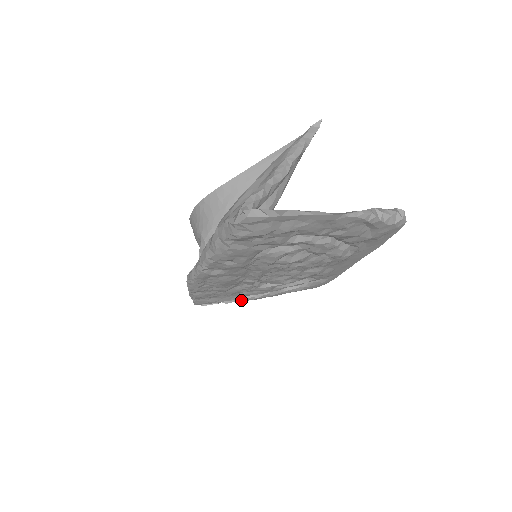
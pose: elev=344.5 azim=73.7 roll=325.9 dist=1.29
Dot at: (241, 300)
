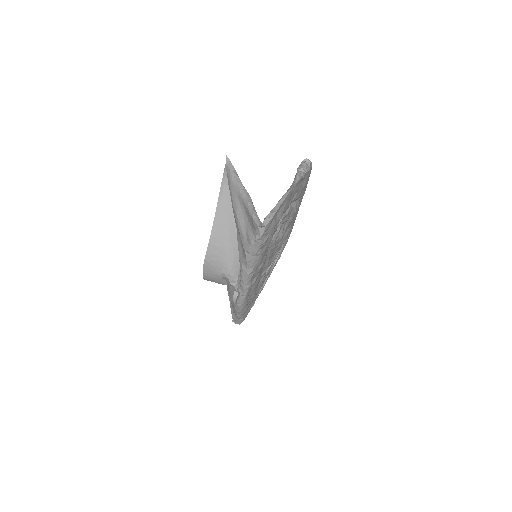
Dot at: (258, 295)
